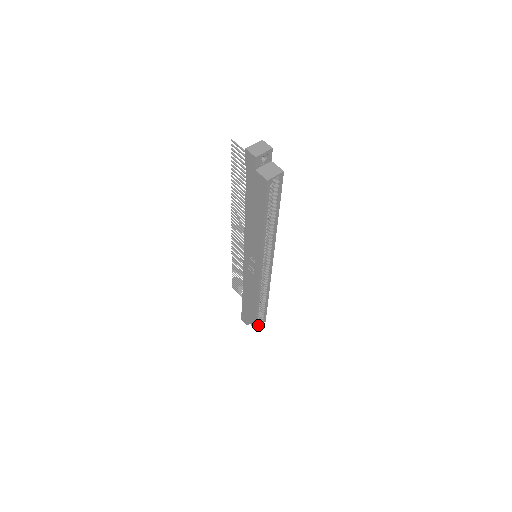
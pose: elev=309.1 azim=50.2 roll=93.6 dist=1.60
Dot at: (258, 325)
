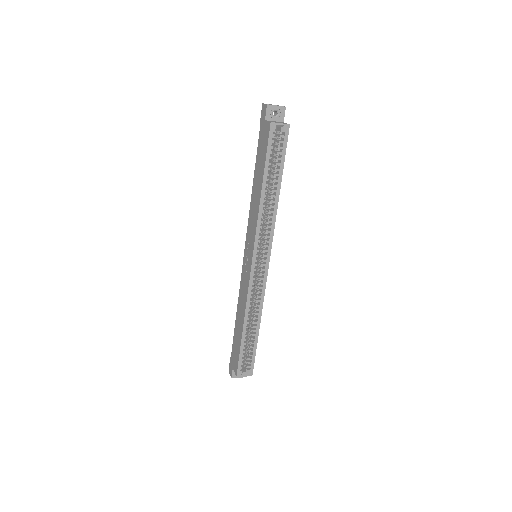
Dot at: (242, 373)
